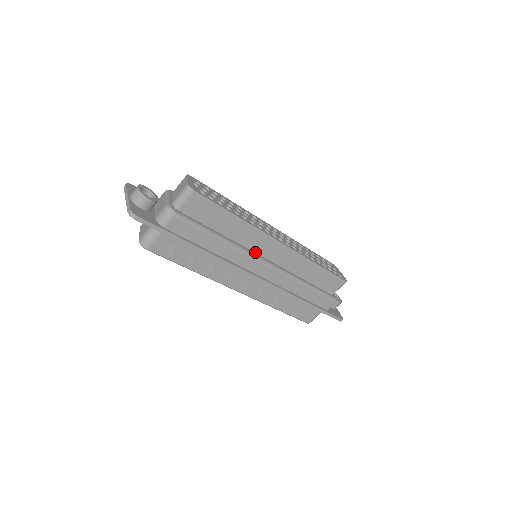
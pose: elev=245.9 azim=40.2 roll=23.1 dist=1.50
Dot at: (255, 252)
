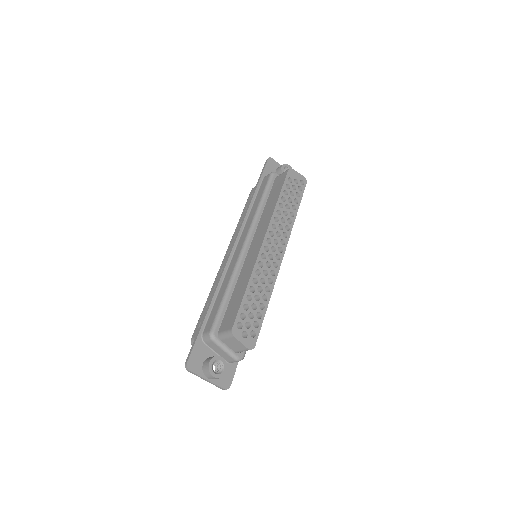
Dot at: occluded
